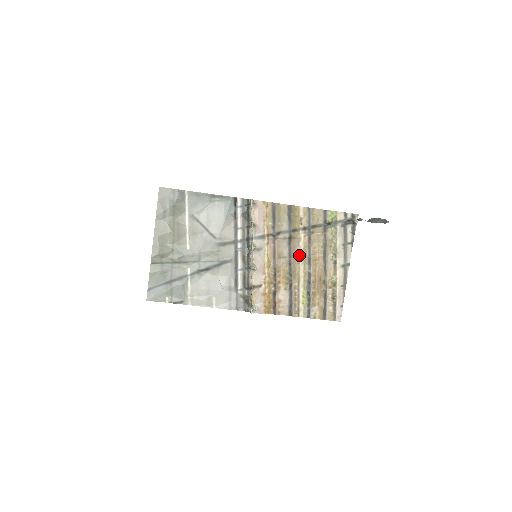
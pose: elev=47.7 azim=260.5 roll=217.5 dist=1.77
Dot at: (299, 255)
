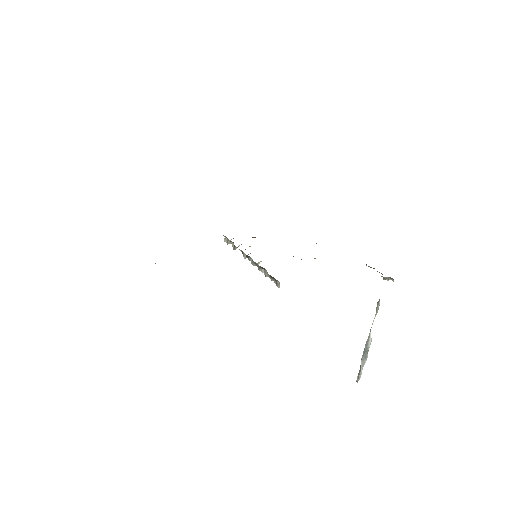
Dot at: occluded
